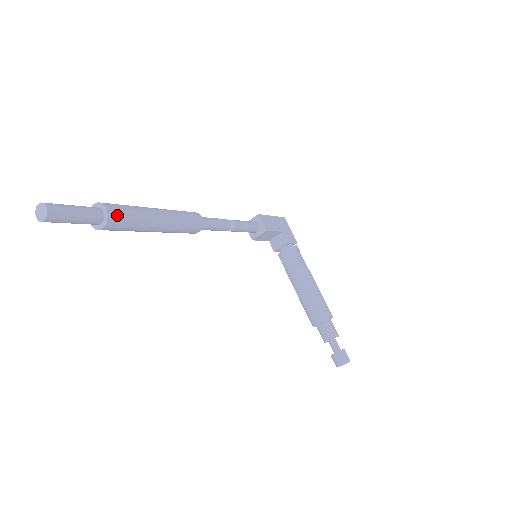
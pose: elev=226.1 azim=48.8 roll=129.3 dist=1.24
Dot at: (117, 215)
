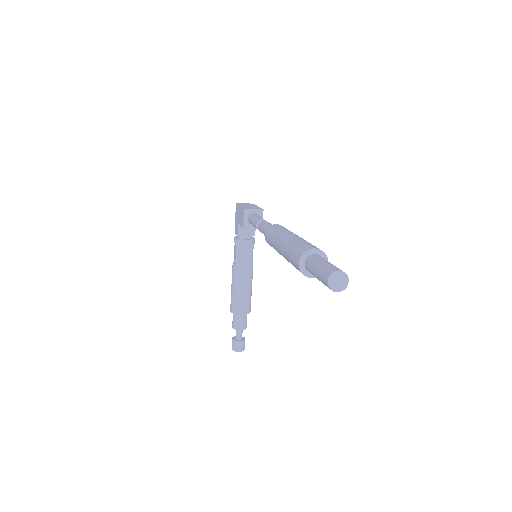
Dot at: occluded
